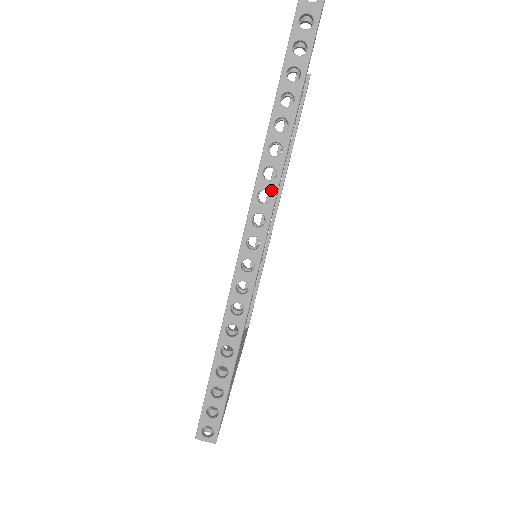
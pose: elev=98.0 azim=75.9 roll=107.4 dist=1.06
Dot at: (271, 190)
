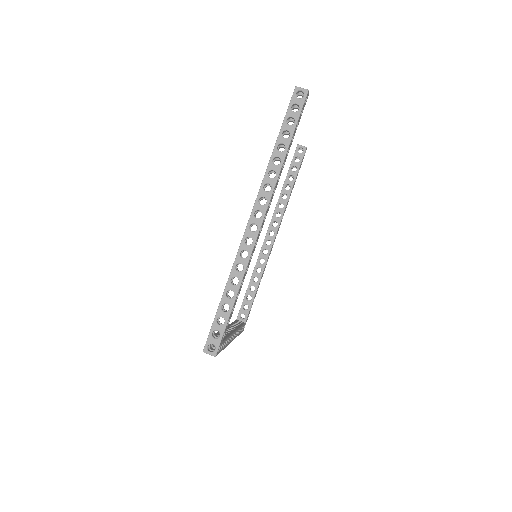
Dot at: (267, 197)
